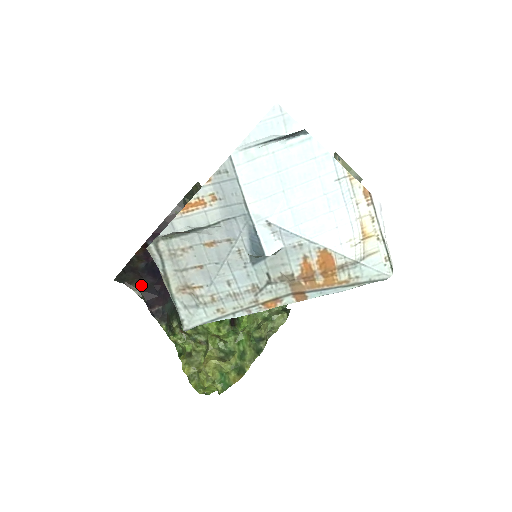
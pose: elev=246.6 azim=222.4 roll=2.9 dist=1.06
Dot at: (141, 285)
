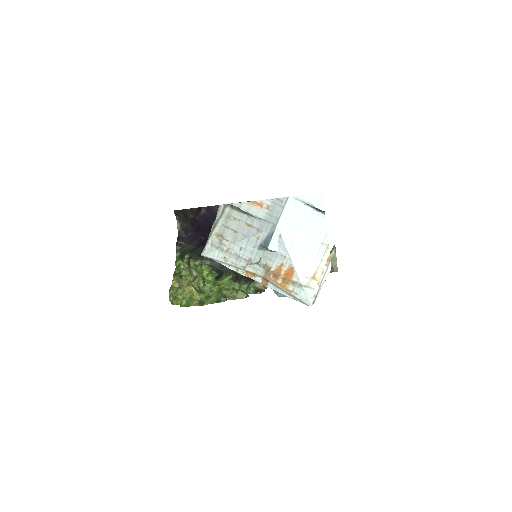
Dot at: (183, 225)
